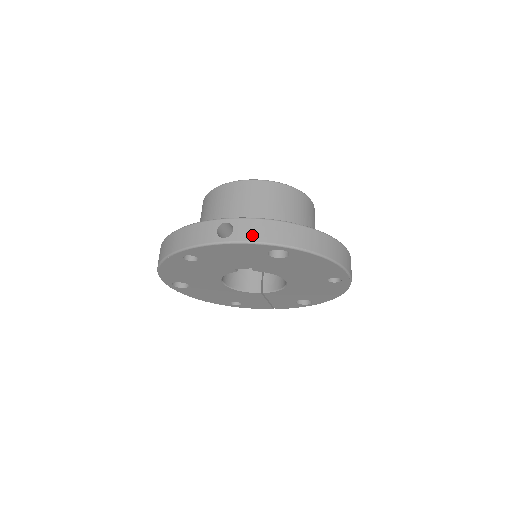
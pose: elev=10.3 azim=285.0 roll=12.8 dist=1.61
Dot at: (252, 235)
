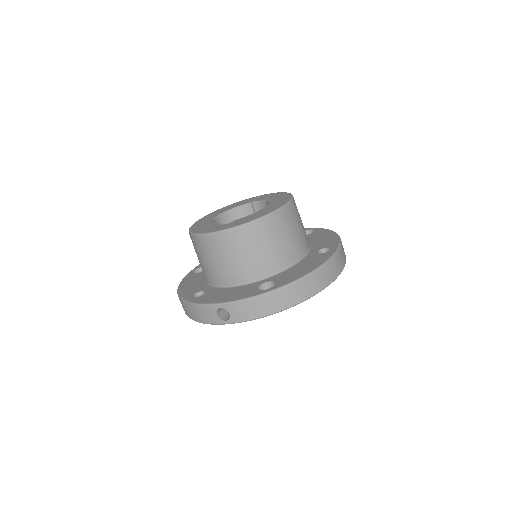
Dot at: (246, 315)
